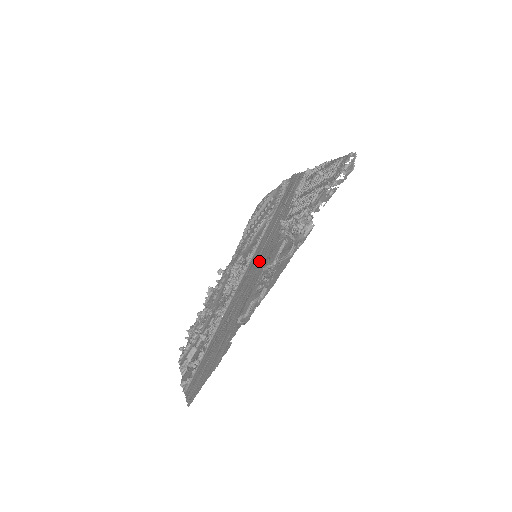
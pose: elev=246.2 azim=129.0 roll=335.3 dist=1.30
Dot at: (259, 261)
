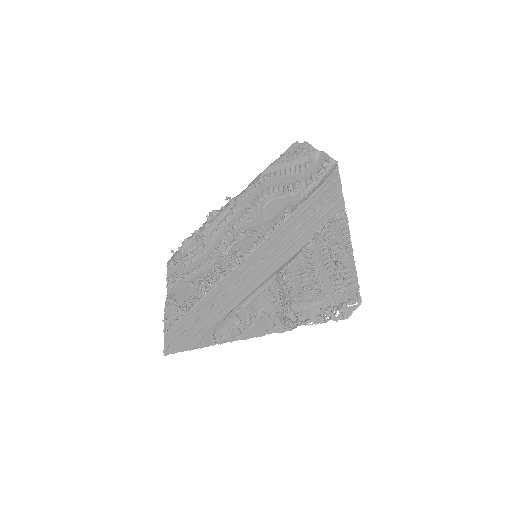
Dot at: (254, 275)
